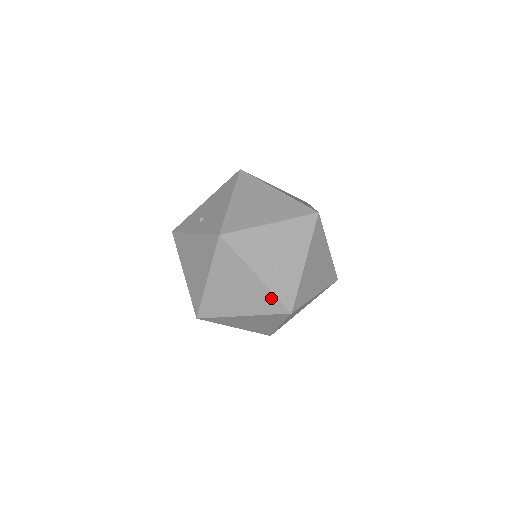
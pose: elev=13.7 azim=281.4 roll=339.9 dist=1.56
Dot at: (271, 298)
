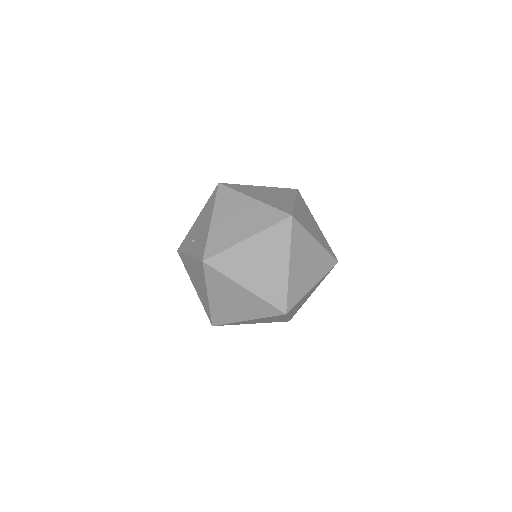
Dot at: (264, 304)
